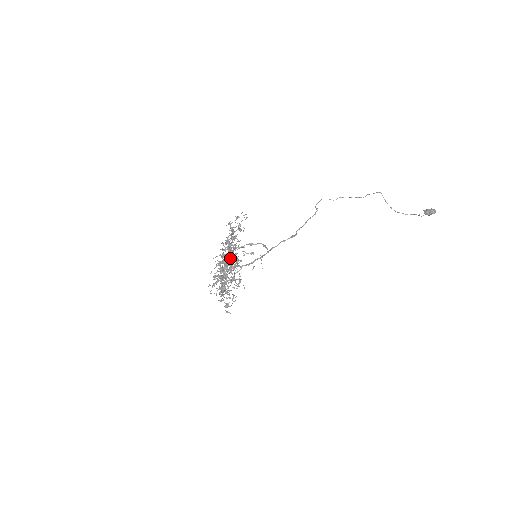
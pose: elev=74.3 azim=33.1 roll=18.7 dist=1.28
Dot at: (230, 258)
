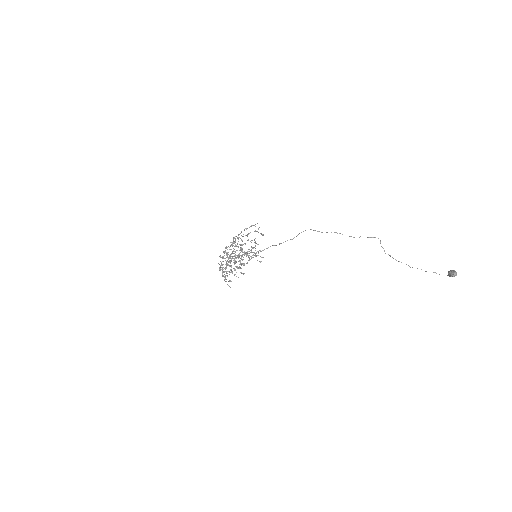
Dot at: occluded
